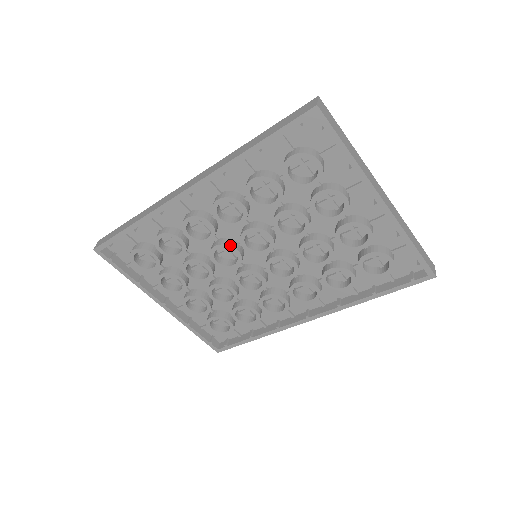
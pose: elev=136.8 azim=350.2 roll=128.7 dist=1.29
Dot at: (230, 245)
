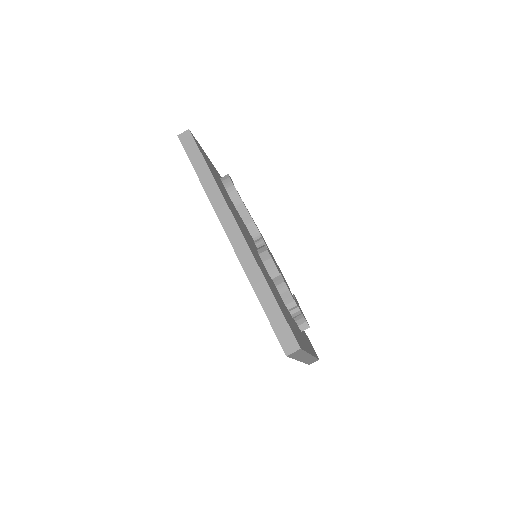
Dot at: occluded
